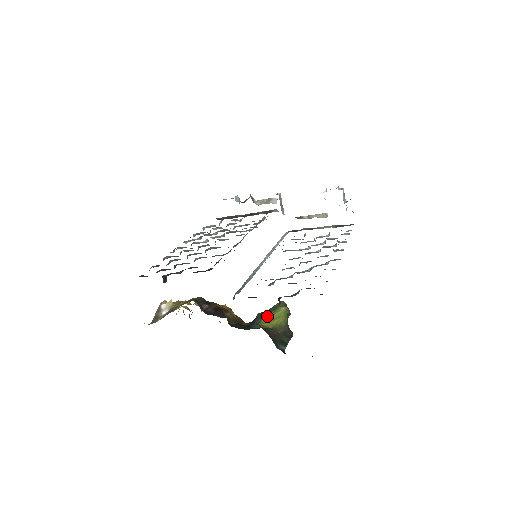
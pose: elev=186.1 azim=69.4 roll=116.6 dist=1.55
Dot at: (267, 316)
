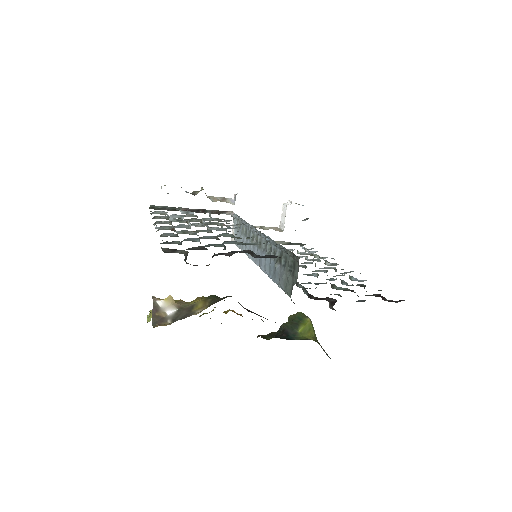
Dot at: (300, 327)
